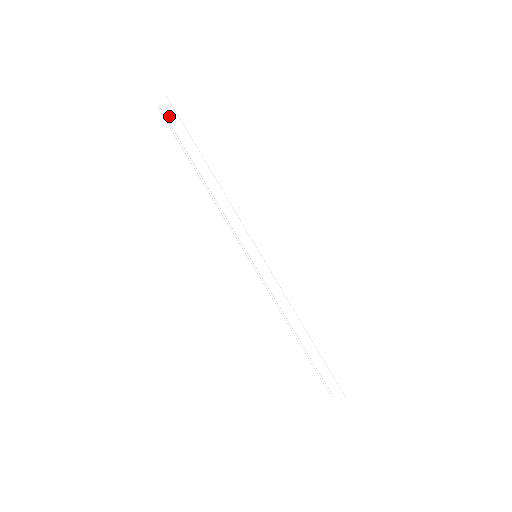
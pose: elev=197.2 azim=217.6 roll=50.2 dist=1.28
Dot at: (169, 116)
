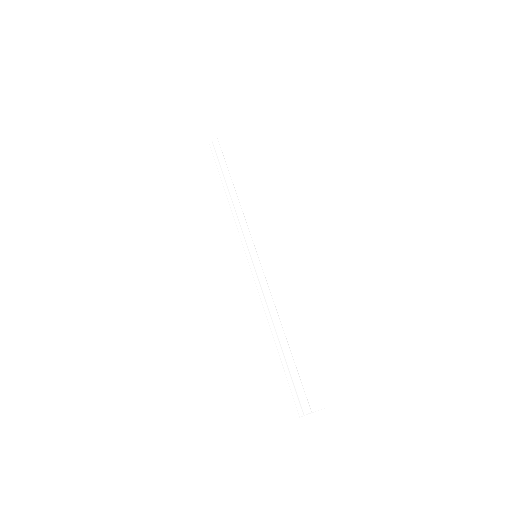
Dot at: (219, 147)
